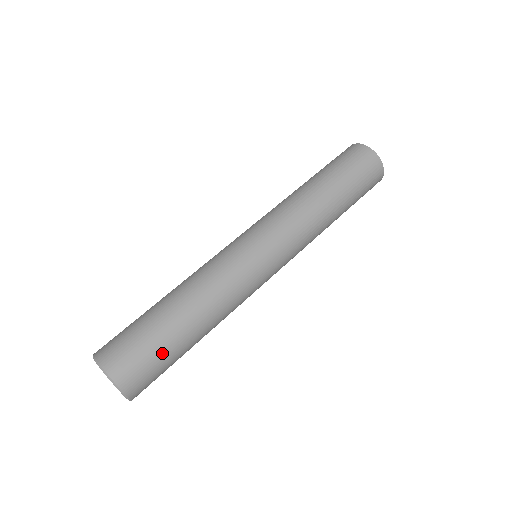
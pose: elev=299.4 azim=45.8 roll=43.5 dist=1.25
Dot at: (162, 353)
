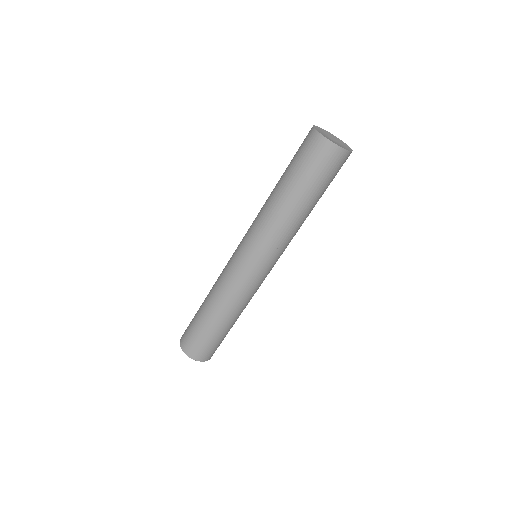
Dot at: (205, 337)
